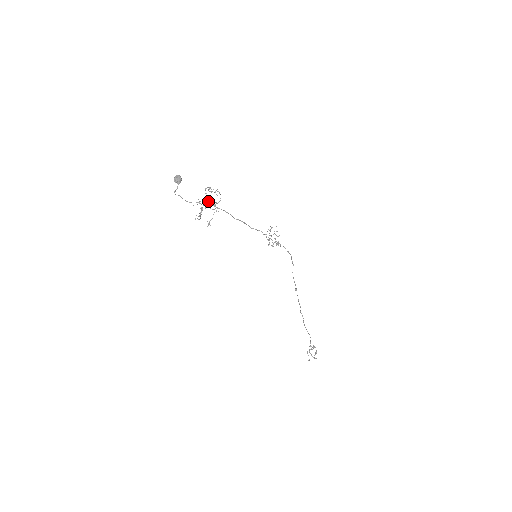
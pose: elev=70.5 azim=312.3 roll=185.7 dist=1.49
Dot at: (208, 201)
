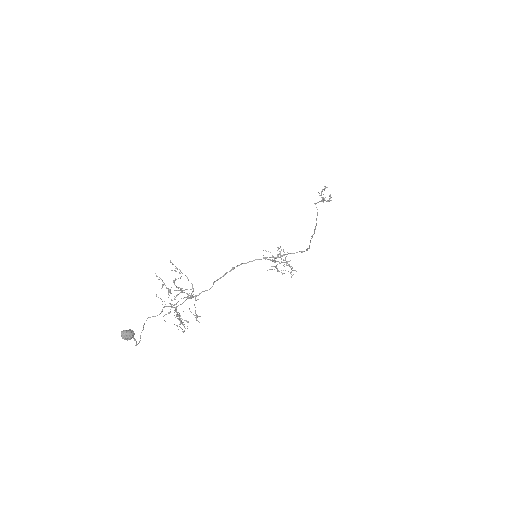
Dot at: occluded
